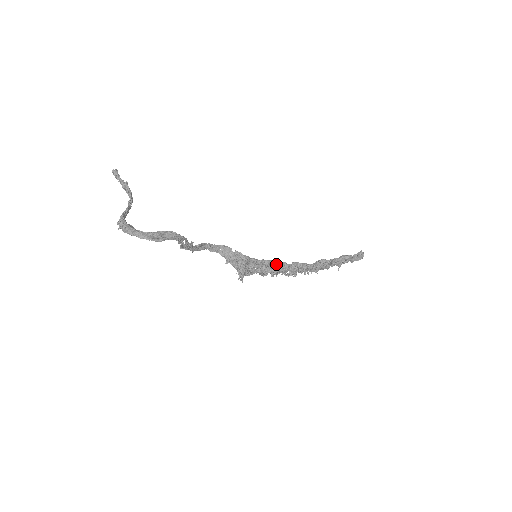
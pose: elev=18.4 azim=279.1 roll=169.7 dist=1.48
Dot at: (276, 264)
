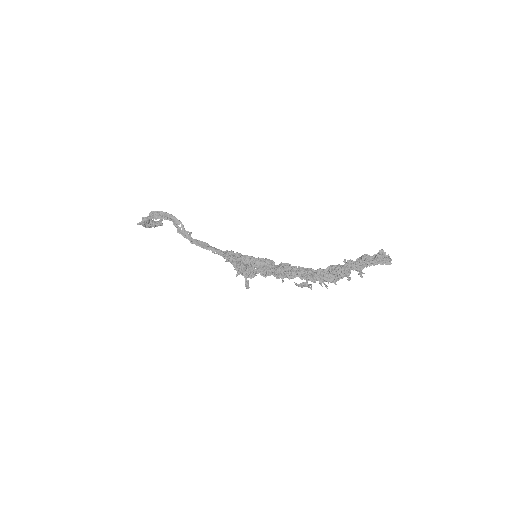
Dot at: (279, 266)
